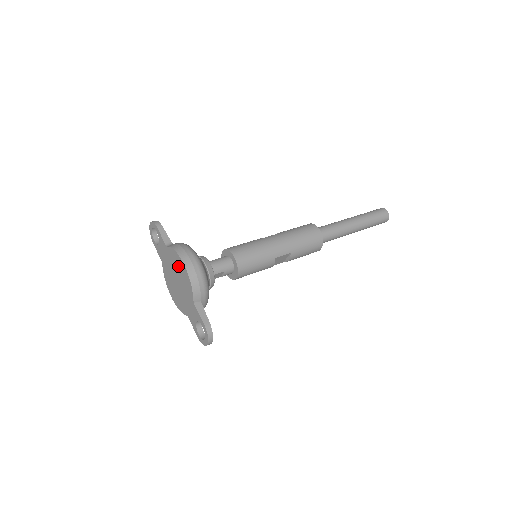
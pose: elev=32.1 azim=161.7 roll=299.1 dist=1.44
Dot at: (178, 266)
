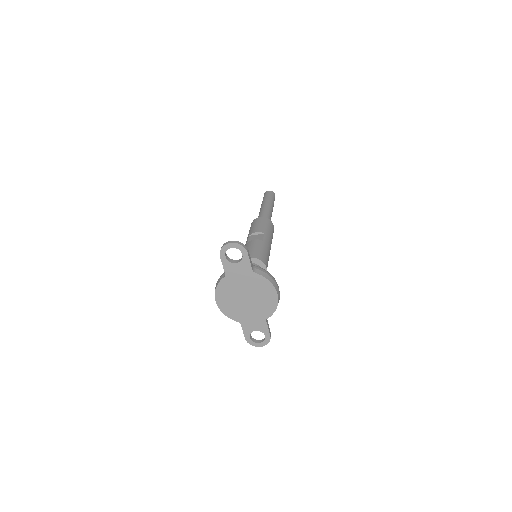
Dot at: (264, 292)
